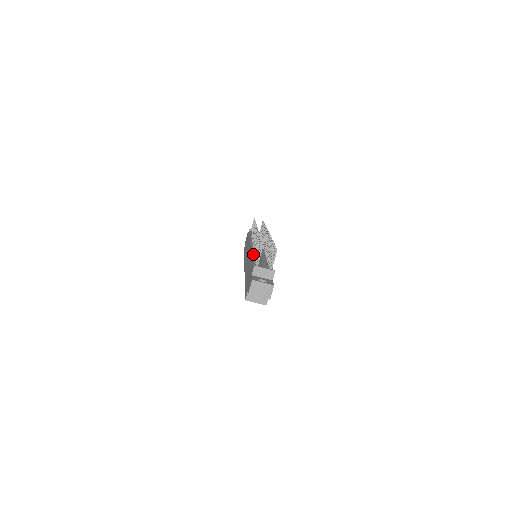
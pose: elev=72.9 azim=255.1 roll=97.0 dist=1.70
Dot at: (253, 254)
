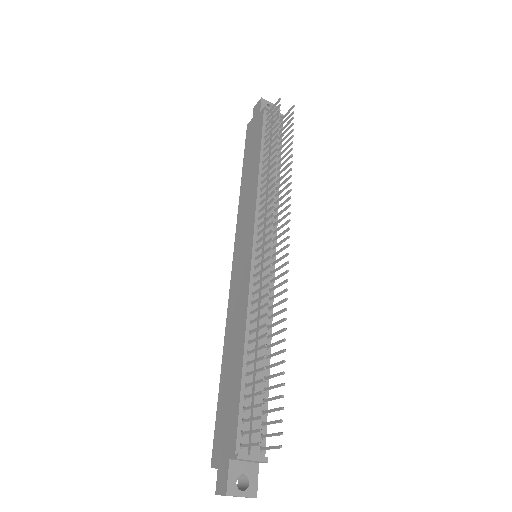
Dot at: (248, 332)
